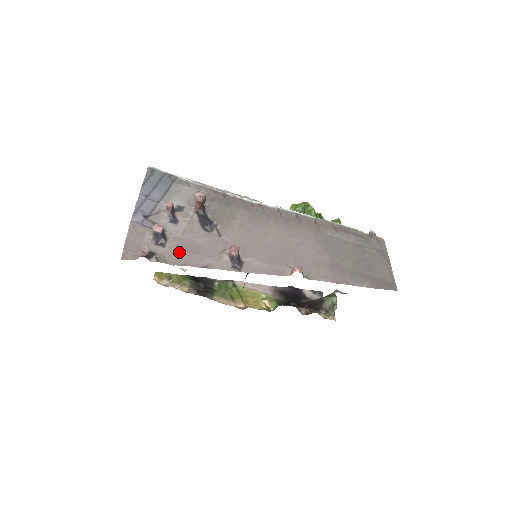
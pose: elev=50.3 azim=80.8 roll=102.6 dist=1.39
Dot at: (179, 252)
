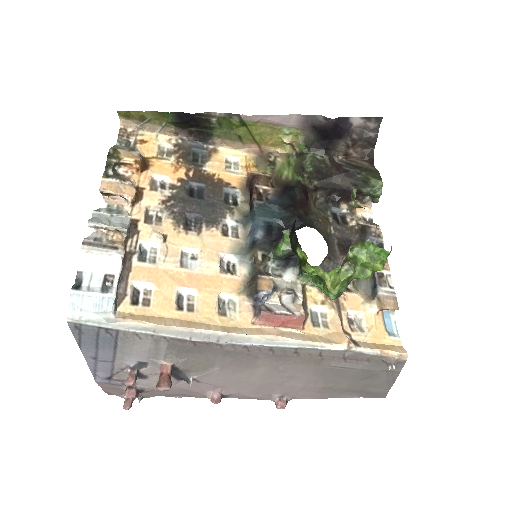
Dot at: (161, 393)
